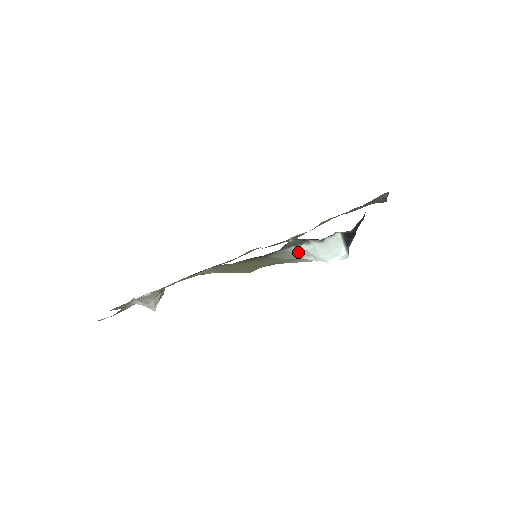
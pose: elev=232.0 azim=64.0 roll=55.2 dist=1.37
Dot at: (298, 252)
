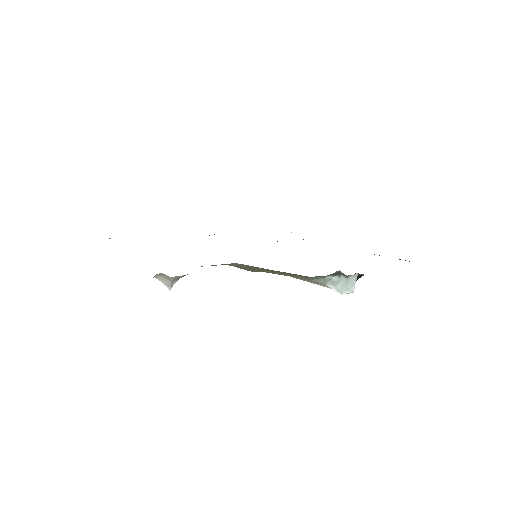
Dot at: (328, 280)
